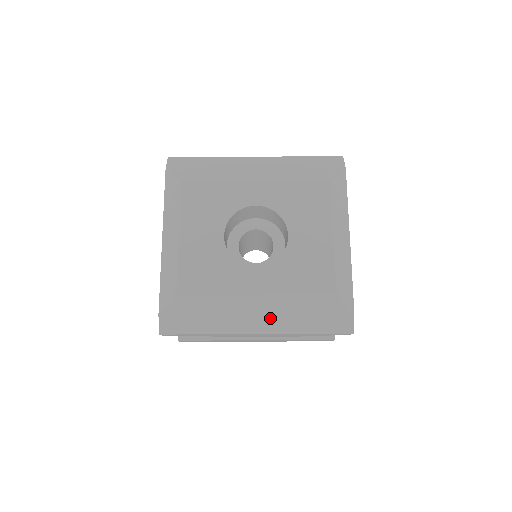
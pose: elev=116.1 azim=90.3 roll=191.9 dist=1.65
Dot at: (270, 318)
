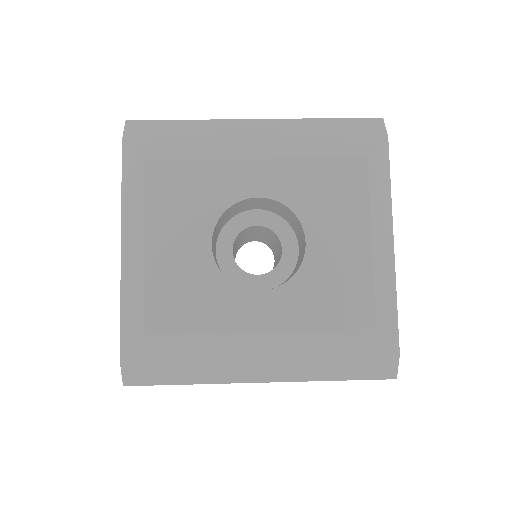
Dot at: (280, 362)
